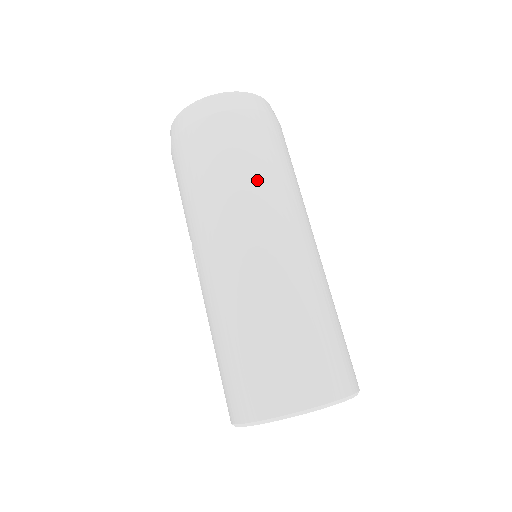
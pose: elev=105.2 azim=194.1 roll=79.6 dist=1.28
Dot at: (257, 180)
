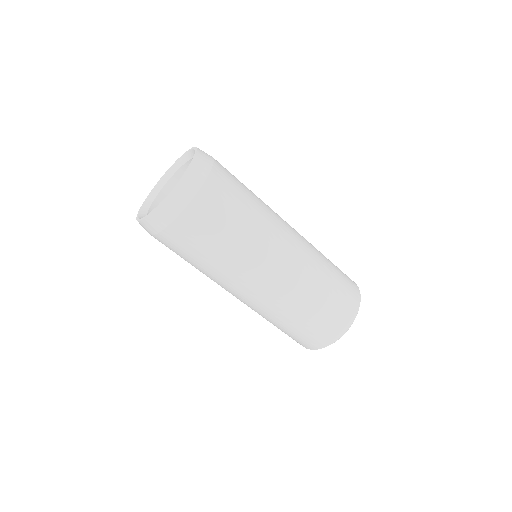
Dot at: (221, 262)
